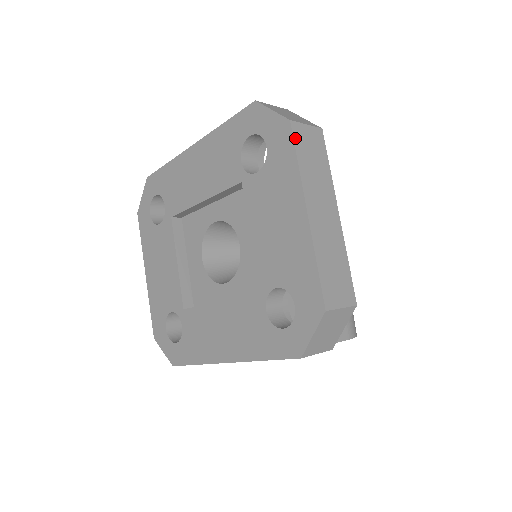
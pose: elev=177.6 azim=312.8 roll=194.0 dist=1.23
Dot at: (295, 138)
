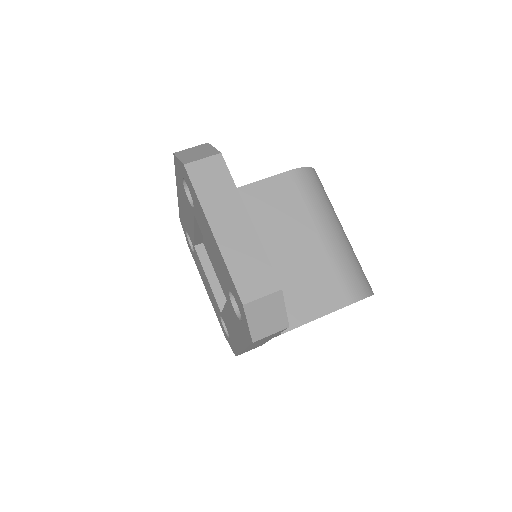
Dot at: (191, 177)
